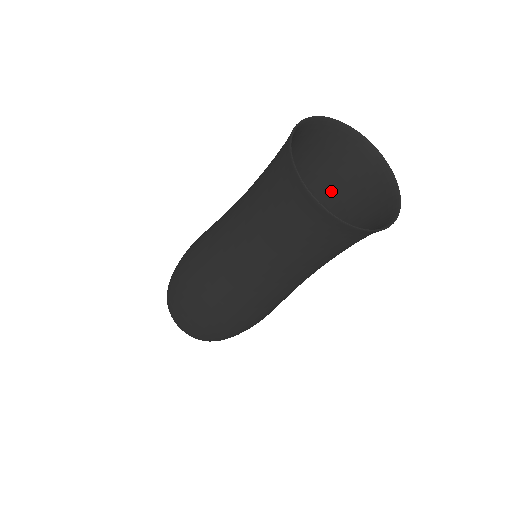
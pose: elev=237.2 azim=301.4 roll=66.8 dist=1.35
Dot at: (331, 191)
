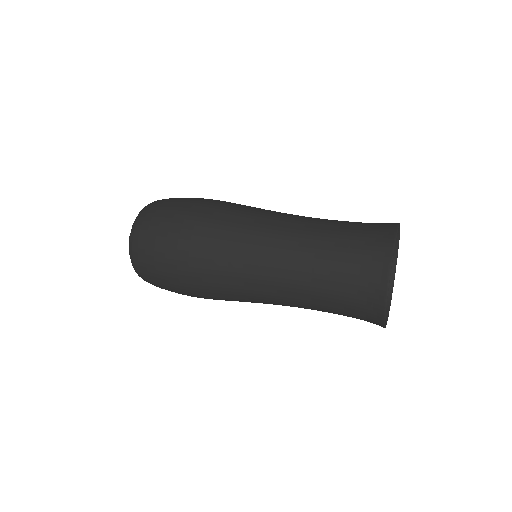
Dot at: occluded
